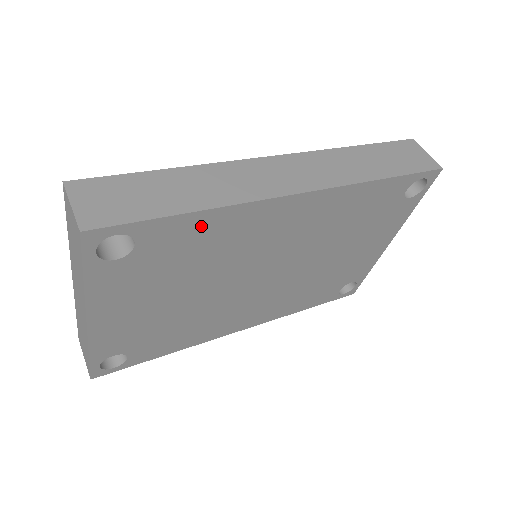
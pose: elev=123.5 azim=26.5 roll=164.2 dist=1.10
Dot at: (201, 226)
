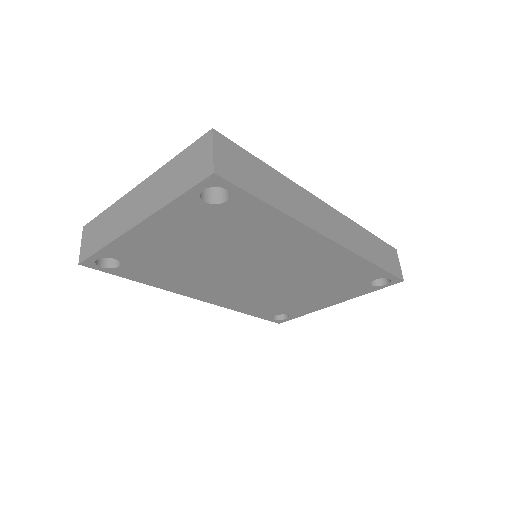
Dot at: (267, 218)
